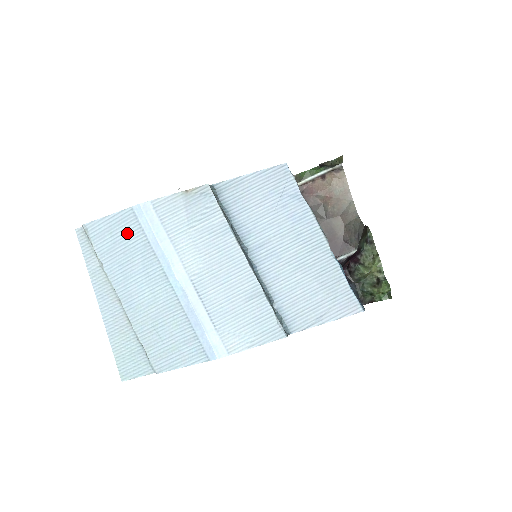
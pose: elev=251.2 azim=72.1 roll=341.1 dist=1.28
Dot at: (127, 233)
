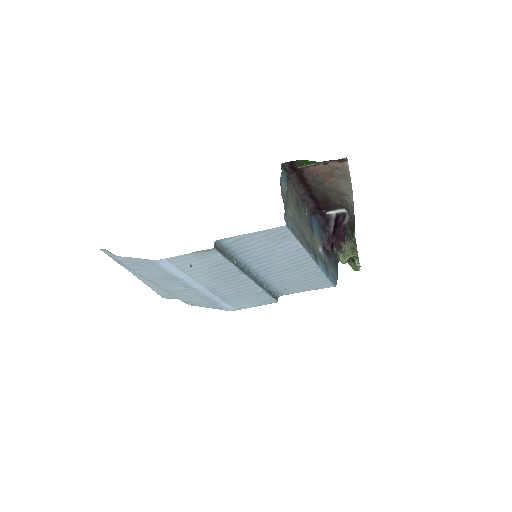
Dot at: (149, 266)
